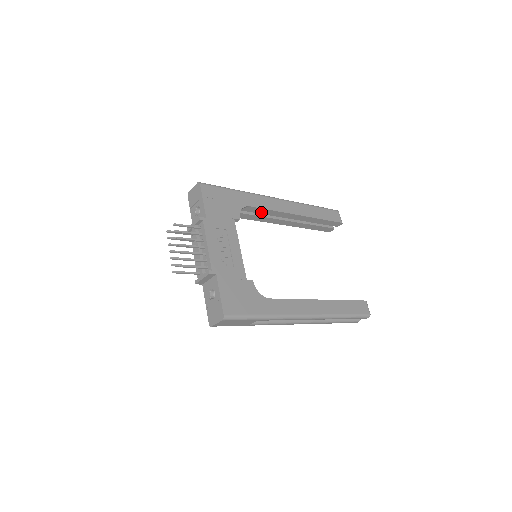
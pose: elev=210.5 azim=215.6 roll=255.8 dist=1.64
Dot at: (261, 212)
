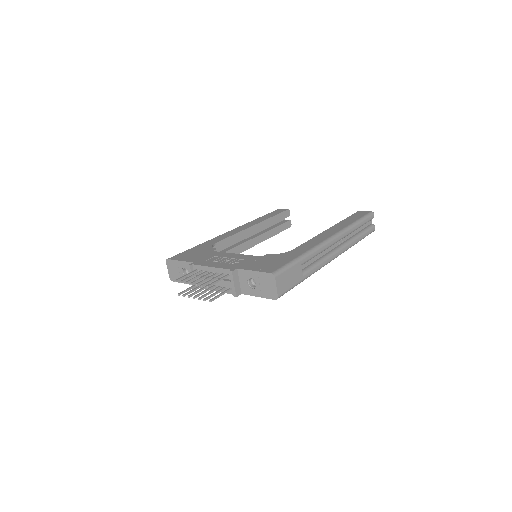
Dot at: (229, 243)
